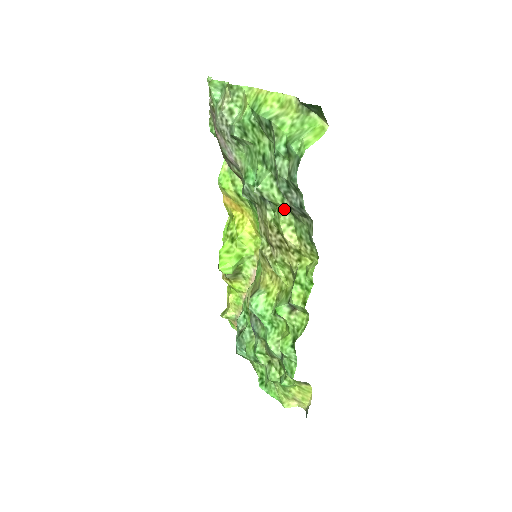
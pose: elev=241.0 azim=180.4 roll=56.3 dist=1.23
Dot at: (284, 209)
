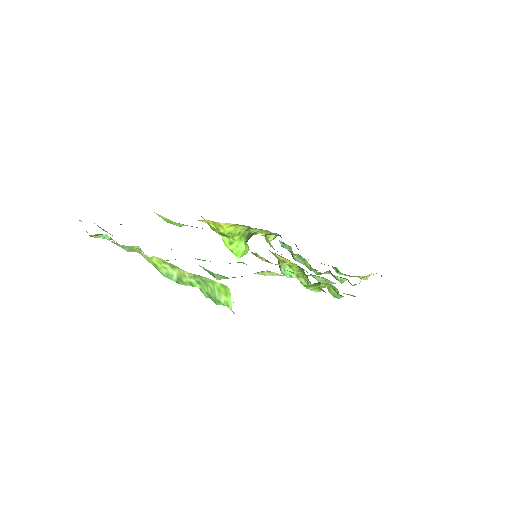
Dot at: occluded
